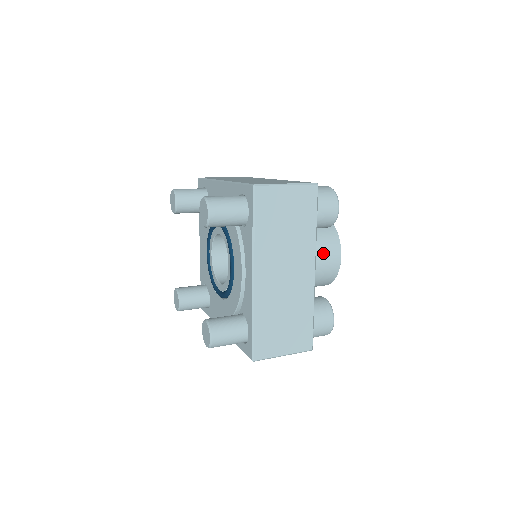
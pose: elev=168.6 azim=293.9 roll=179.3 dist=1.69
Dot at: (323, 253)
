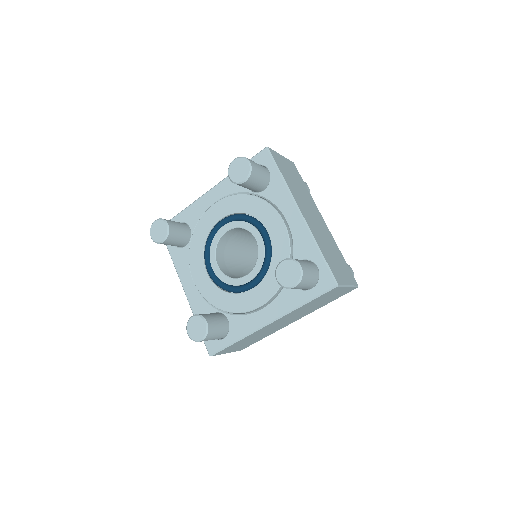
Dot at: occluded
